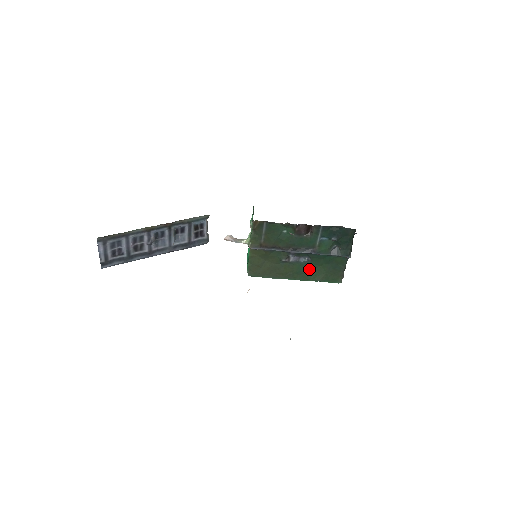
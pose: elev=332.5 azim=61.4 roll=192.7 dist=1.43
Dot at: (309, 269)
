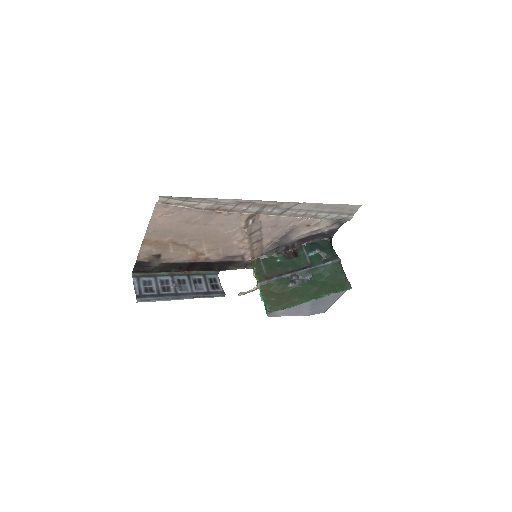
Dot at: (317, 286)
